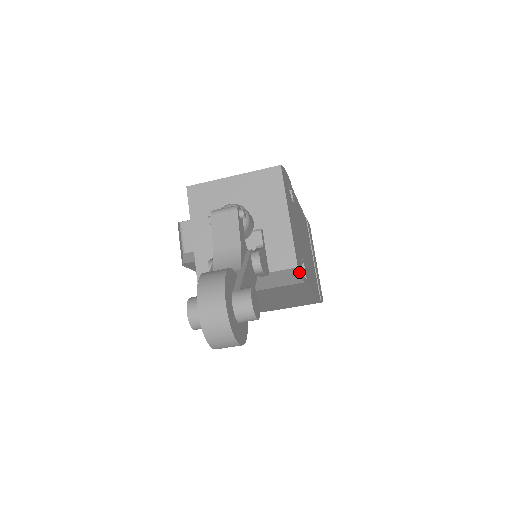
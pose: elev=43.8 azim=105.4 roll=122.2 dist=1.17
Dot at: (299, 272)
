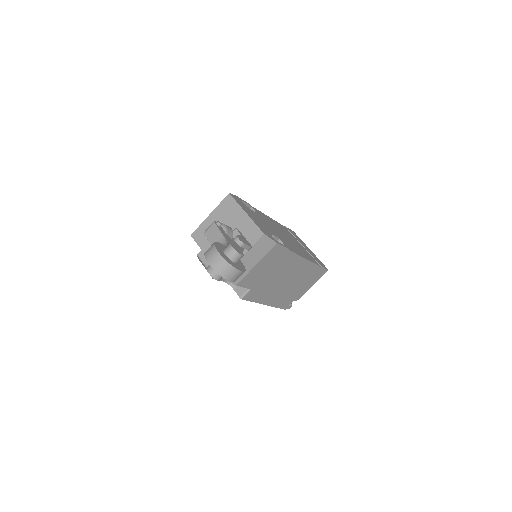
Dot at: (268, 237)
